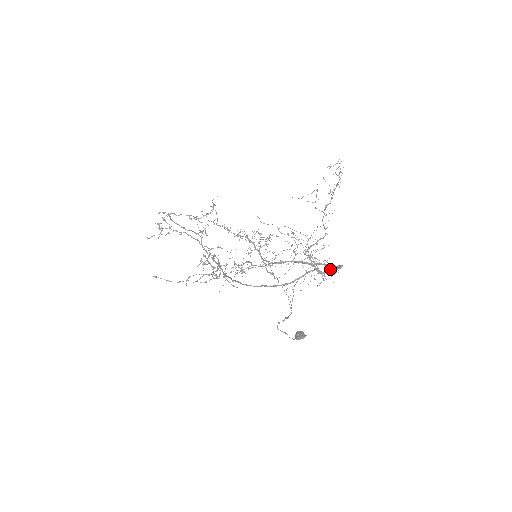
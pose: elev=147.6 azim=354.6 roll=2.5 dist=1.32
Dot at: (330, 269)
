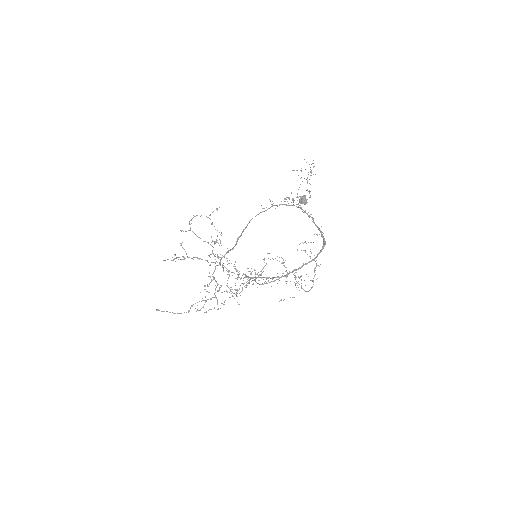
Dot at: occluded
